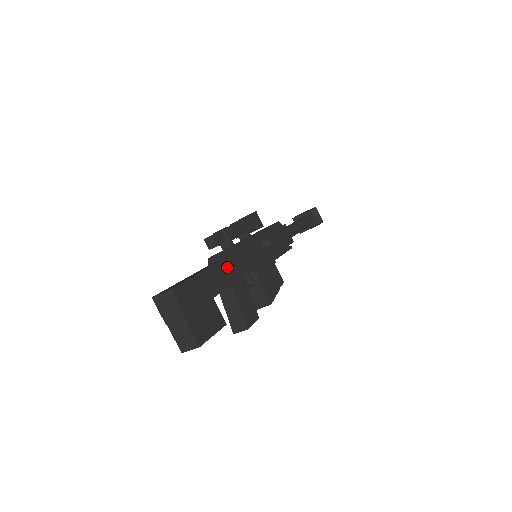
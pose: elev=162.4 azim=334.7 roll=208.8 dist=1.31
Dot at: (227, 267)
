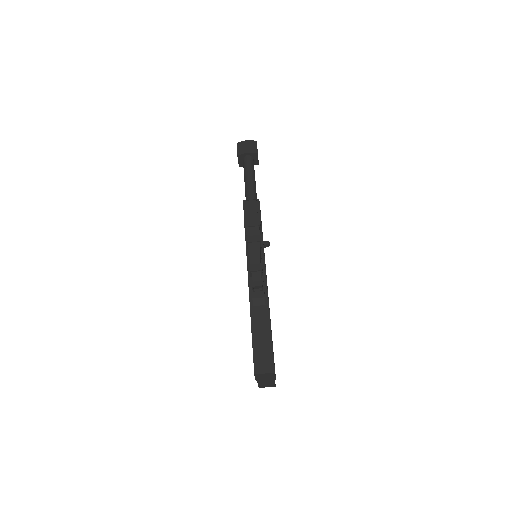
Dot at: occluded
